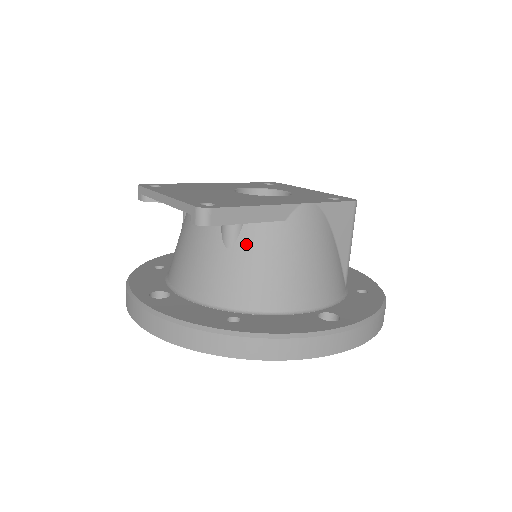
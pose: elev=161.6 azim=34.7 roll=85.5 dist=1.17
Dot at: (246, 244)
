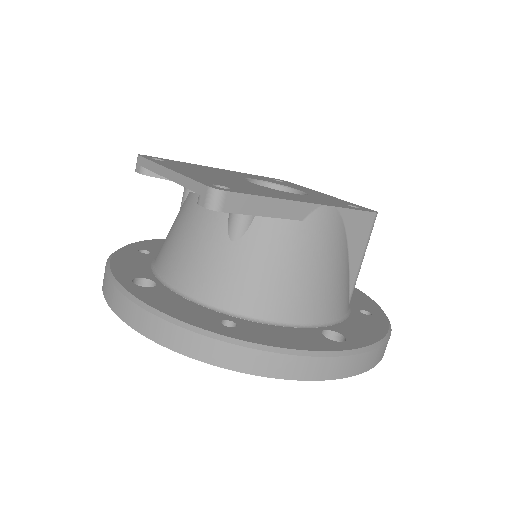
Dot at: (255, 240)
